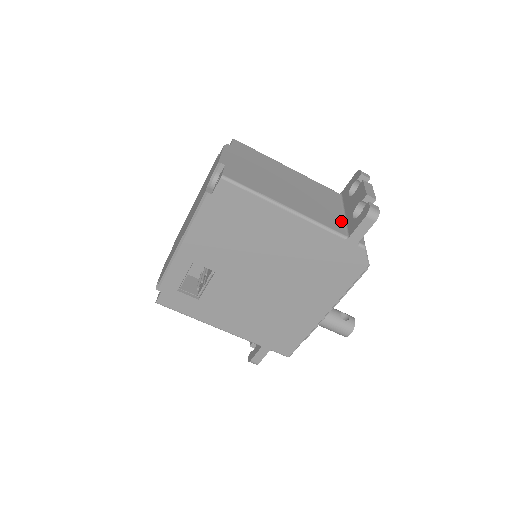
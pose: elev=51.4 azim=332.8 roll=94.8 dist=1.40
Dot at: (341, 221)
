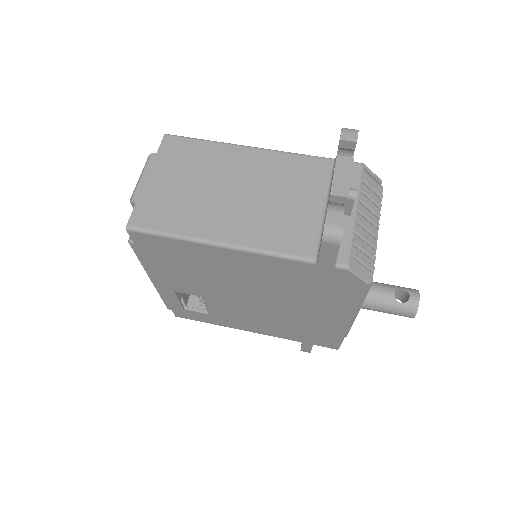
Dot at: (315, 228)
